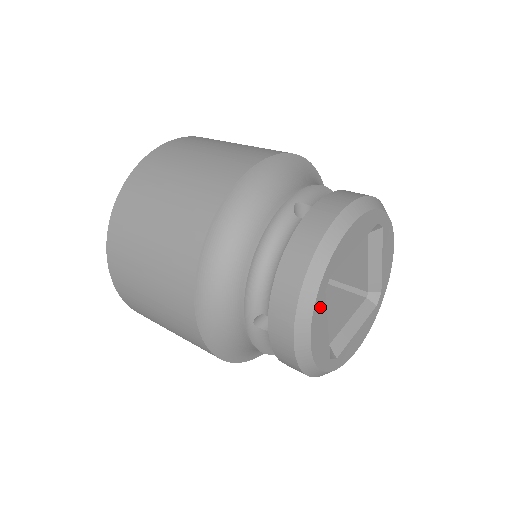
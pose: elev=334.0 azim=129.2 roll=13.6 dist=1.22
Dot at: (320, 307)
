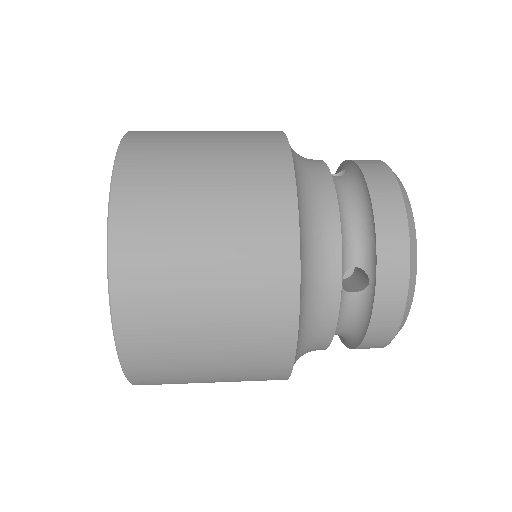
Dot at: occluded
